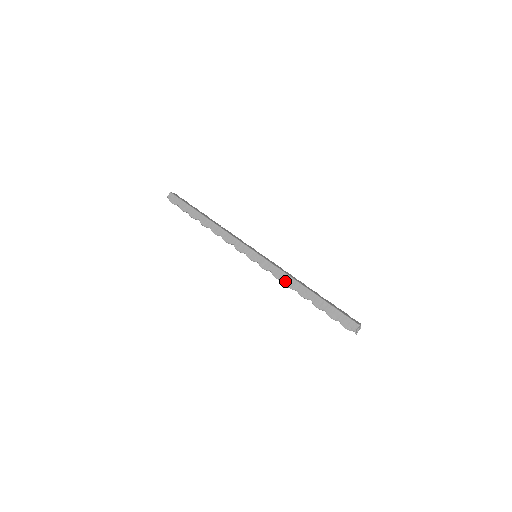
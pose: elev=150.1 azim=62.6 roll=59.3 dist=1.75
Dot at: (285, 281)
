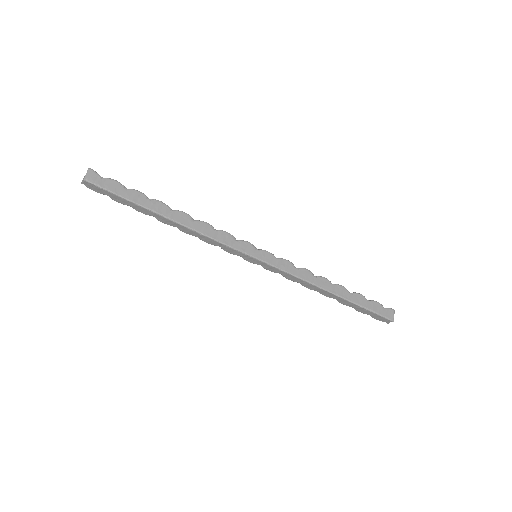
Dot at: (301, 284)
